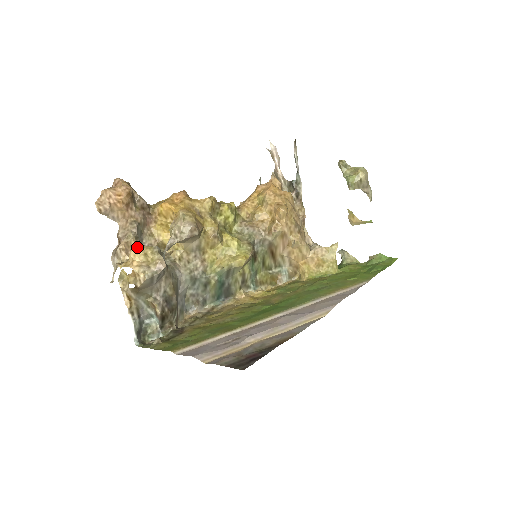
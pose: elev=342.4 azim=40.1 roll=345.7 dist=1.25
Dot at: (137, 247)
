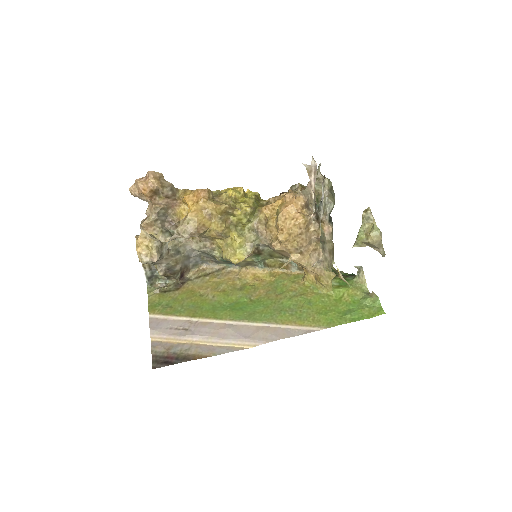
Dot at: (142, 239)
